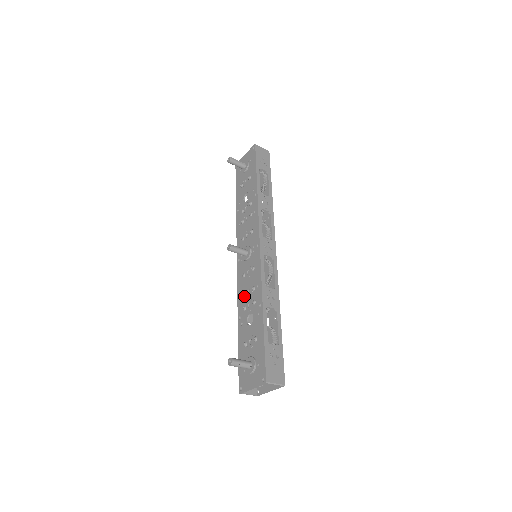
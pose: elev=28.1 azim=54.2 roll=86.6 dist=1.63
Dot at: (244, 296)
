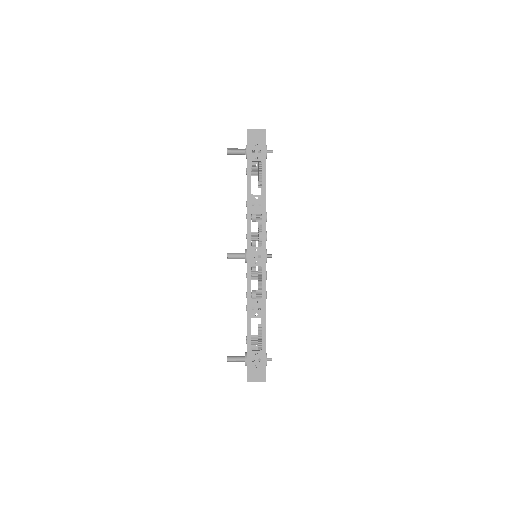
Dot at: occluded
